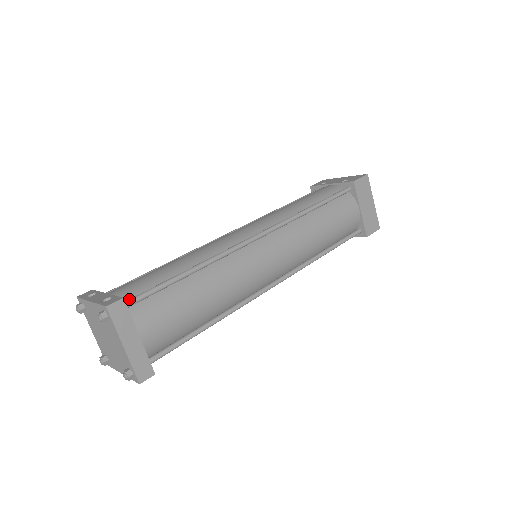
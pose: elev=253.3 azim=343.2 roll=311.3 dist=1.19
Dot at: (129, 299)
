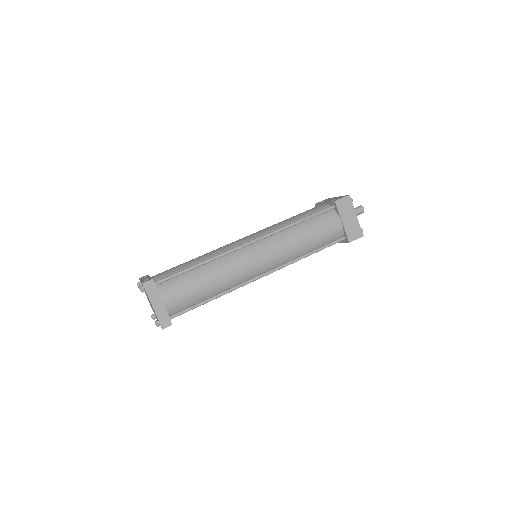
Dot at: (158, 280)
